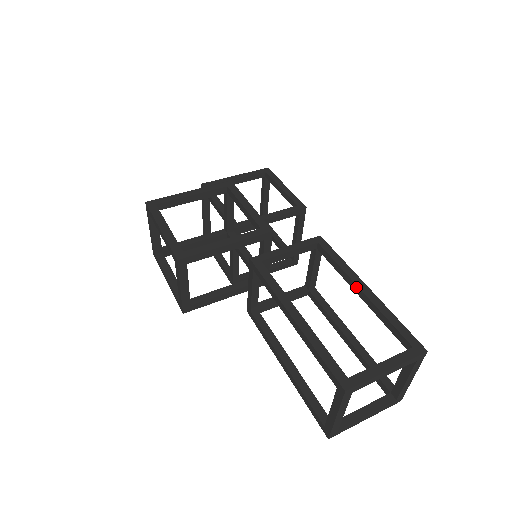
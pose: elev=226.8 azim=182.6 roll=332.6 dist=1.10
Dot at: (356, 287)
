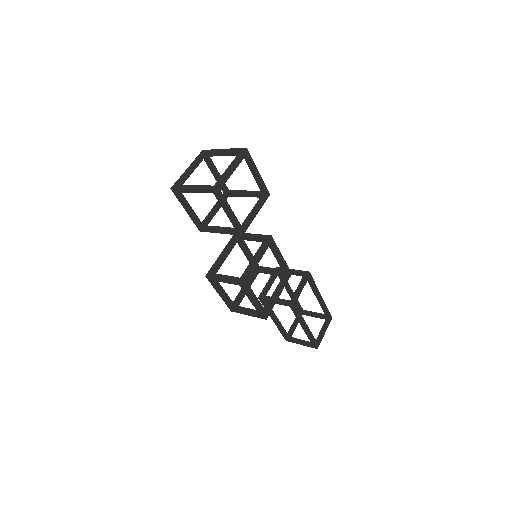
Dot at: (318, 298)
